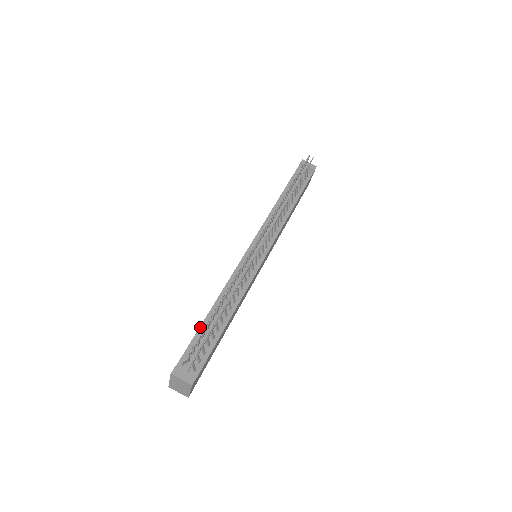
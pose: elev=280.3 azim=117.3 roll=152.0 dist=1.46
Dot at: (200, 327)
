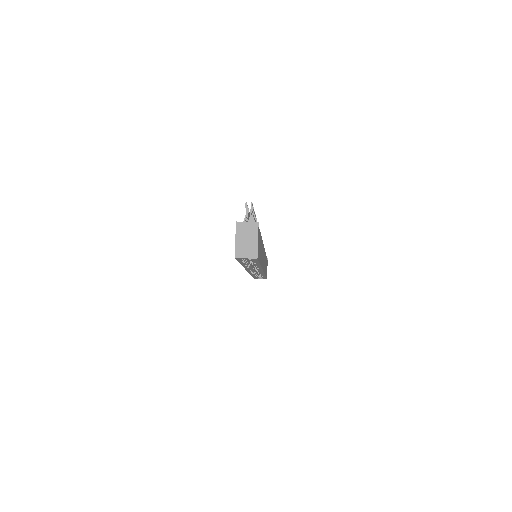
Dot at: occluded
